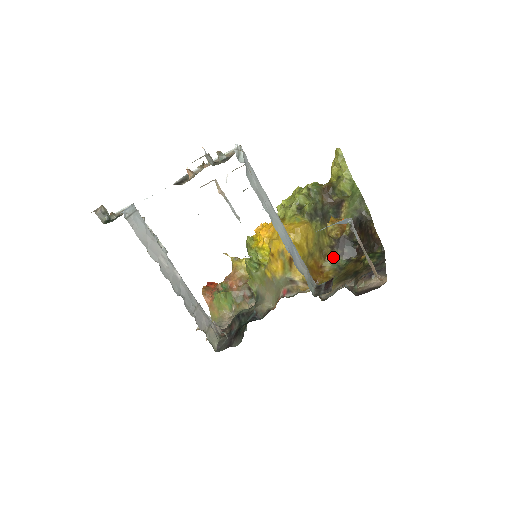
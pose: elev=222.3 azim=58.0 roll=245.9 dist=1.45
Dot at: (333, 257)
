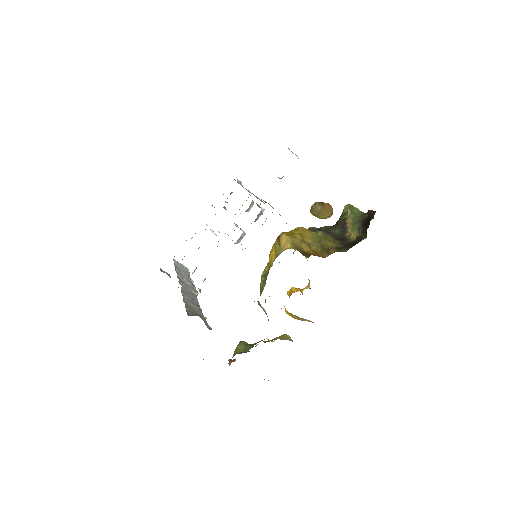
Dot at: (338, 251)
